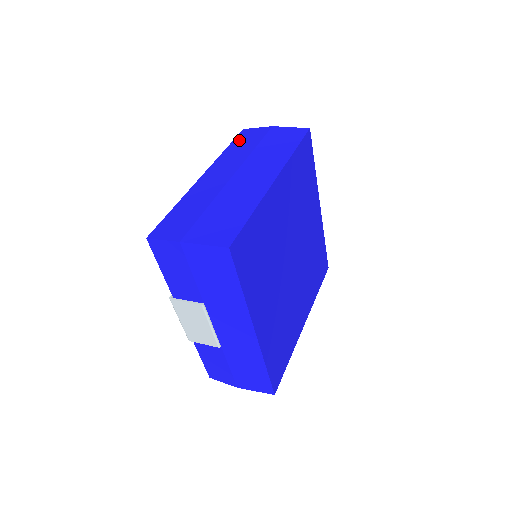
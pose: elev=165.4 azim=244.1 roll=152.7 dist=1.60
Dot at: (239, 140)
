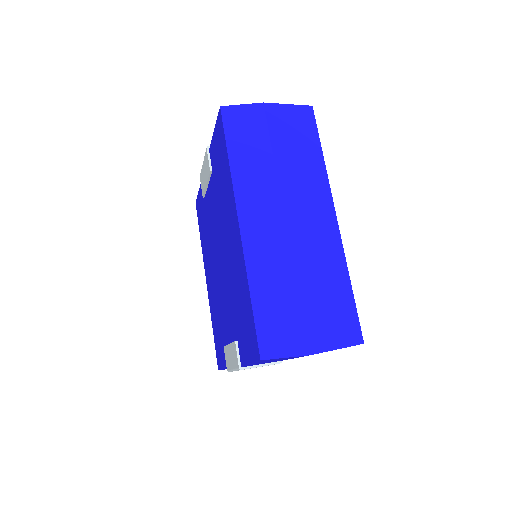
Dot at: (235, 137)
